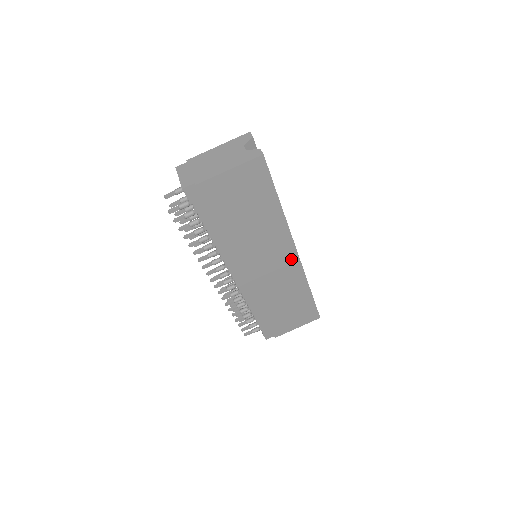
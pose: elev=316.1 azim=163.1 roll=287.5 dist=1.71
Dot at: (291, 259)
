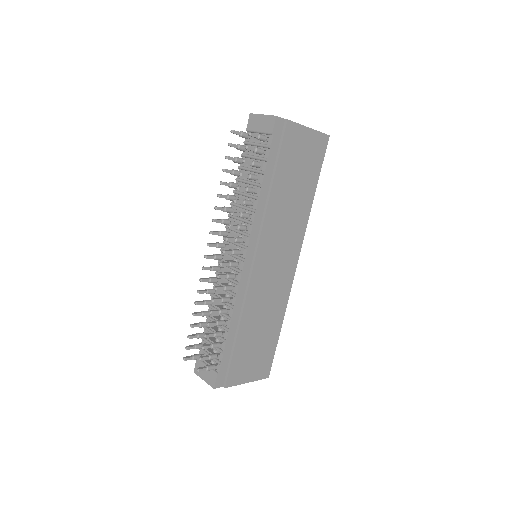
Dot at: (290, 268)
